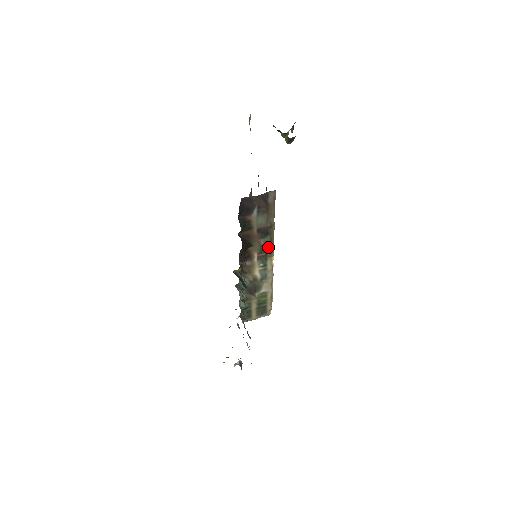
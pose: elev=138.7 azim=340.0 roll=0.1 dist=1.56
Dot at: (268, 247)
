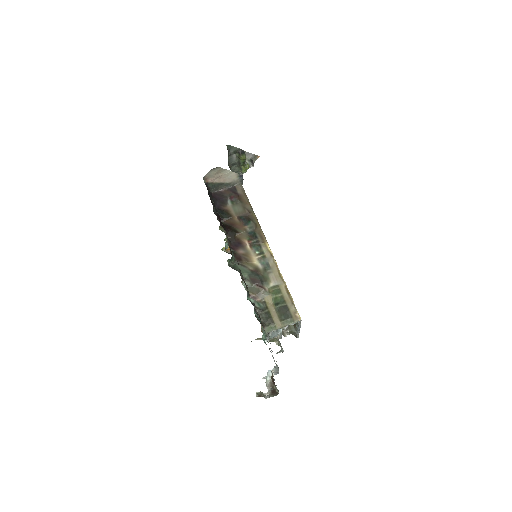
Dot at: (256, 233)
